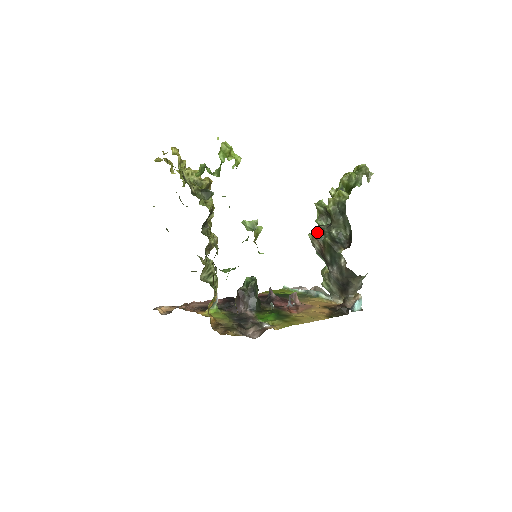
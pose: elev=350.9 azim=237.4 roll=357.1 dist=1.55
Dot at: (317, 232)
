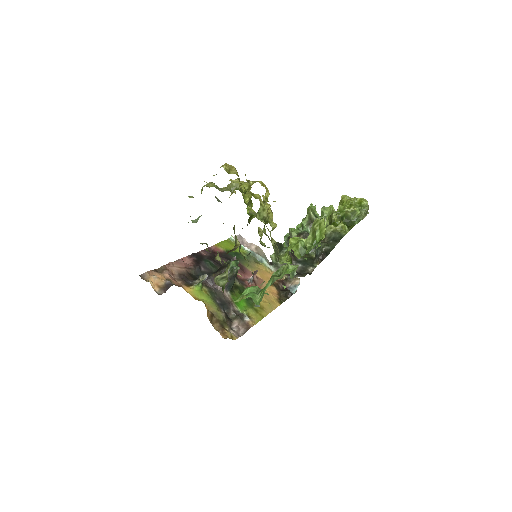
Dot at: occluded
